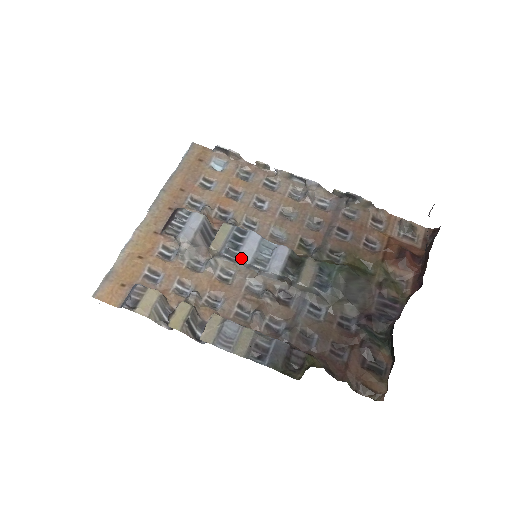
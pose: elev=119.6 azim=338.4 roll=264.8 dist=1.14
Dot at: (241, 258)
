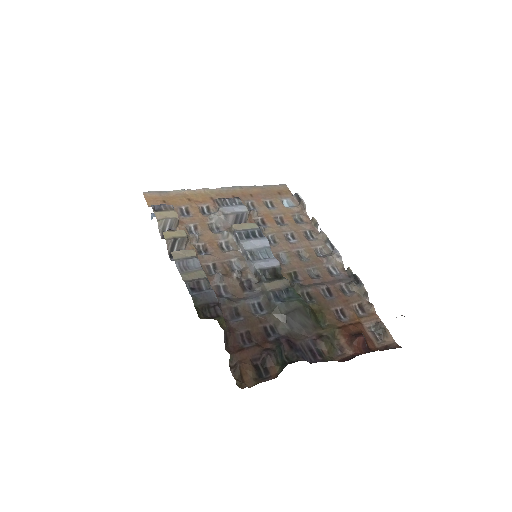
Dot at: (244, 243)
